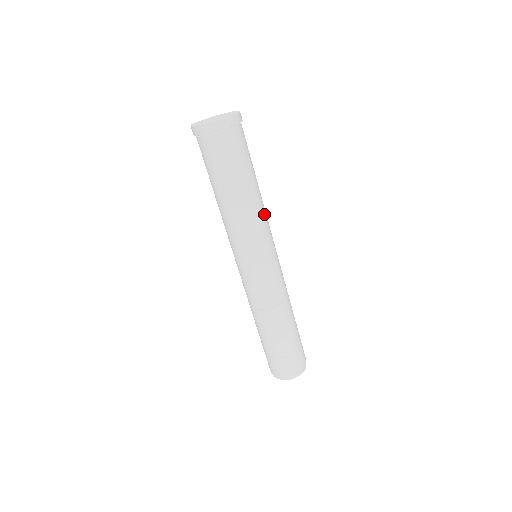
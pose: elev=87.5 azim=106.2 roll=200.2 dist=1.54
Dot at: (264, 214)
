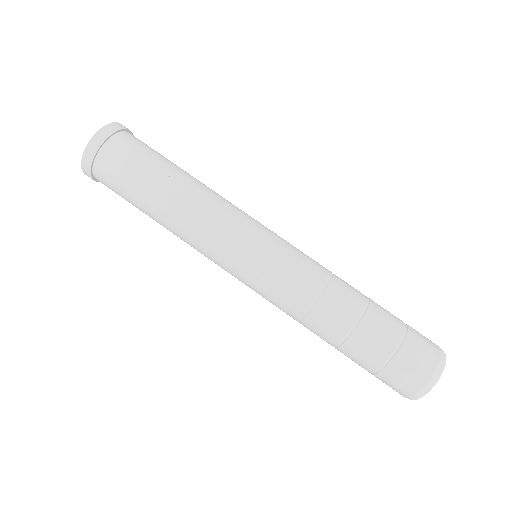
Dot at: (223, 198)
